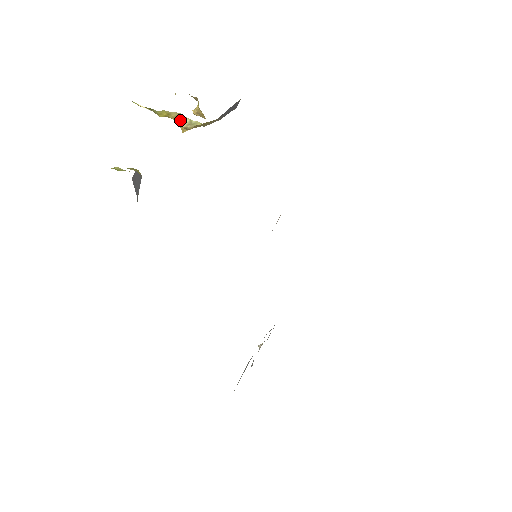
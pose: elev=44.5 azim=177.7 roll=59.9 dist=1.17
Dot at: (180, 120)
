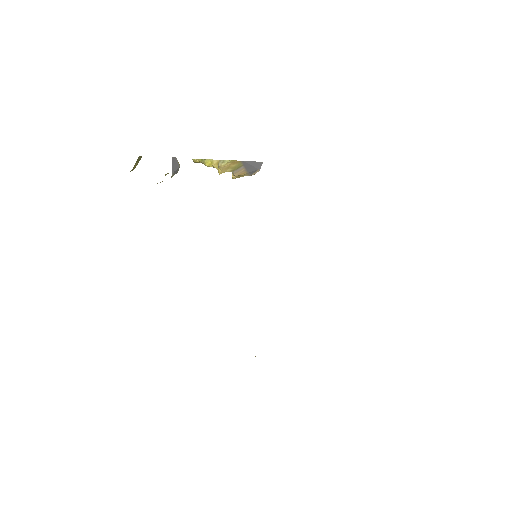
Dot at: occluded
